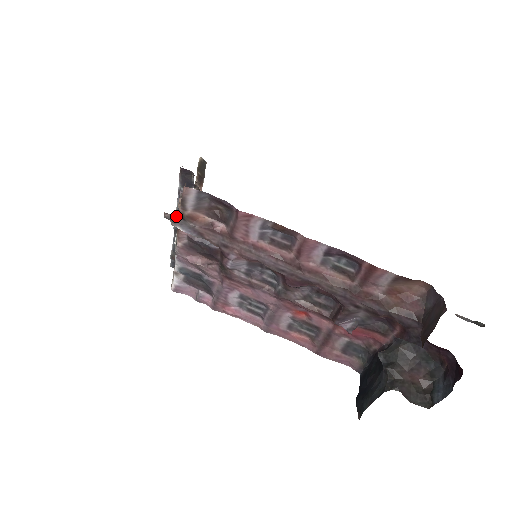
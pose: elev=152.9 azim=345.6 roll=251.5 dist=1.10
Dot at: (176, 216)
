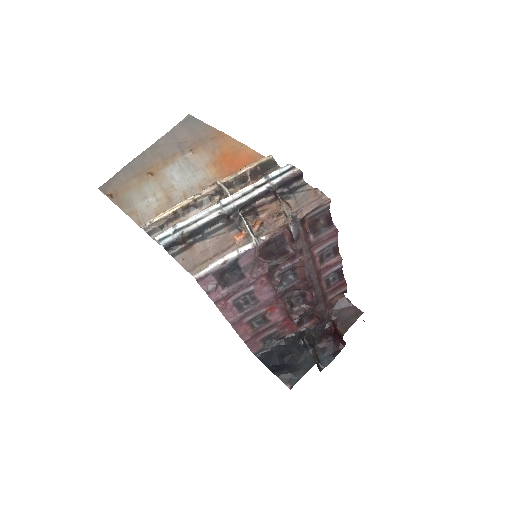
Dot at: (240, 203)
